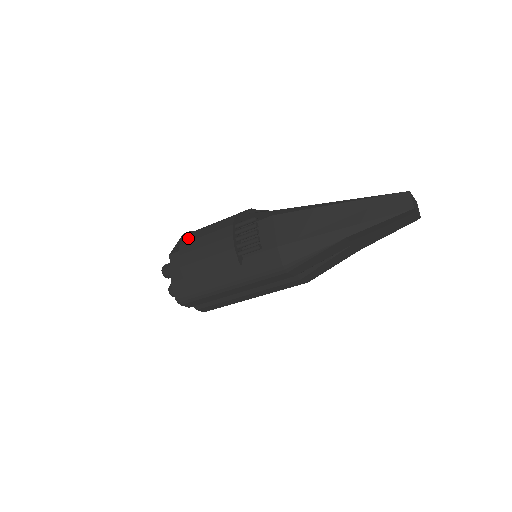
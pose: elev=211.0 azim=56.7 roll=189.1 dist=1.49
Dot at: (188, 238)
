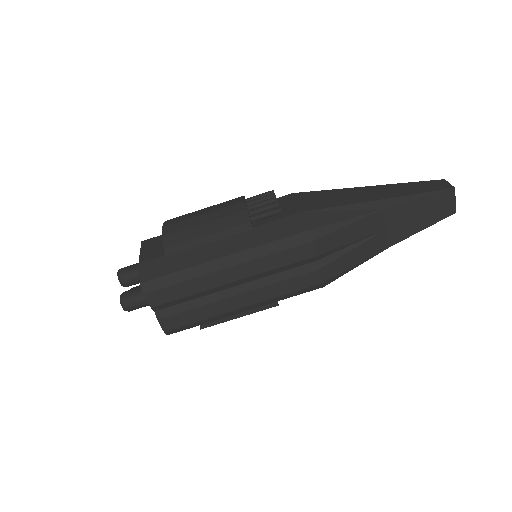
Dot at: (177, 217)
